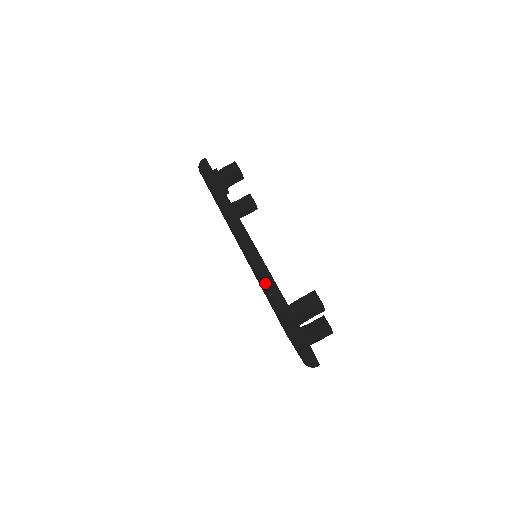
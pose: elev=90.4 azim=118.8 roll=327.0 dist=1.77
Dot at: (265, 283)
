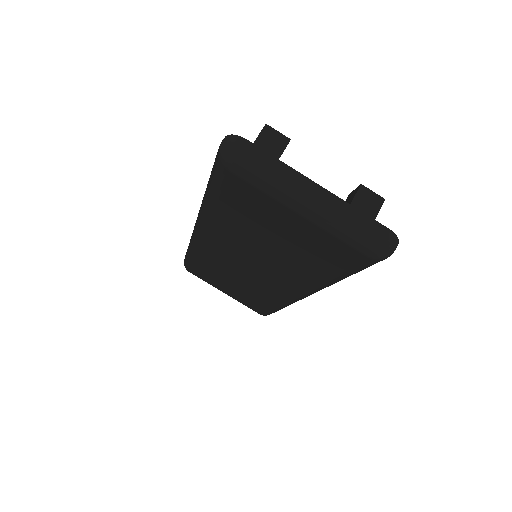
Dot at: (205, 193)
